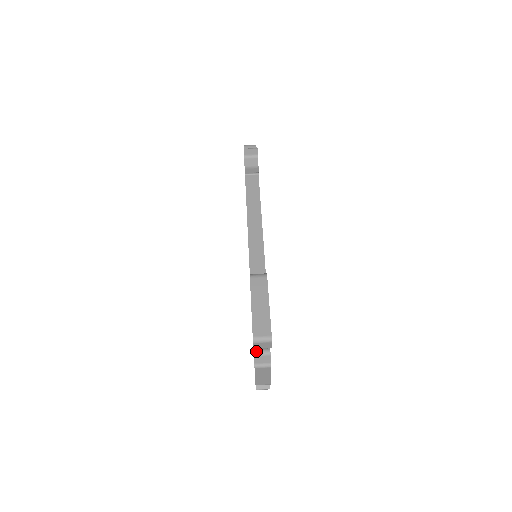
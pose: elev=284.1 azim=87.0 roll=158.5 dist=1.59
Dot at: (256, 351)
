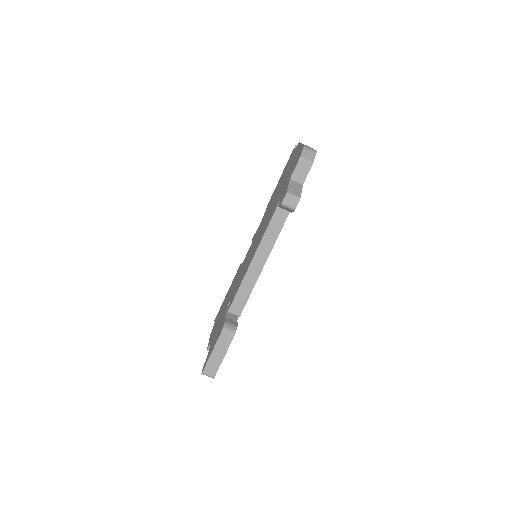
Dot at: occluded
